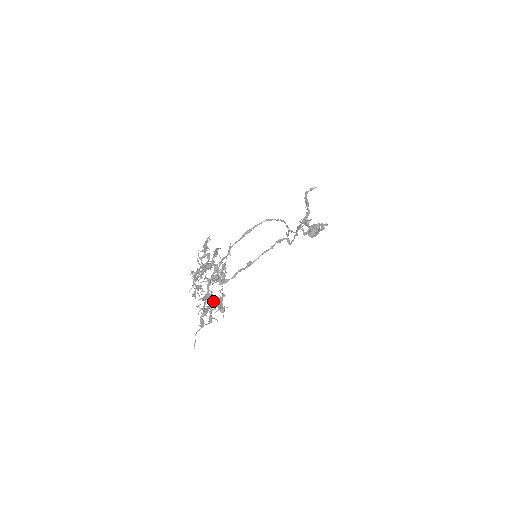
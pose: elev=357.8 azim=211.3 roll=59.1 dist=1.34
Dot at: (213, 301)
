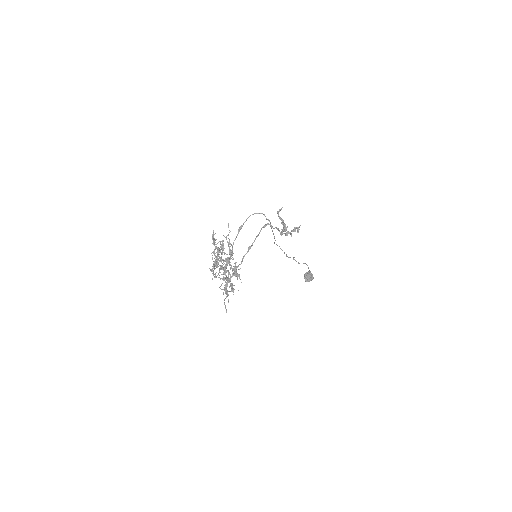
Dot at: (230, 275)
